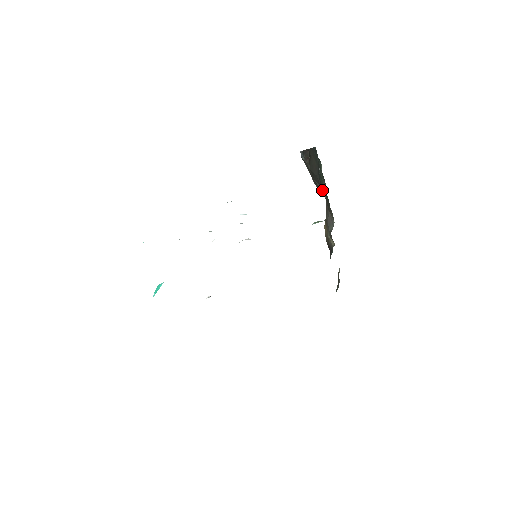
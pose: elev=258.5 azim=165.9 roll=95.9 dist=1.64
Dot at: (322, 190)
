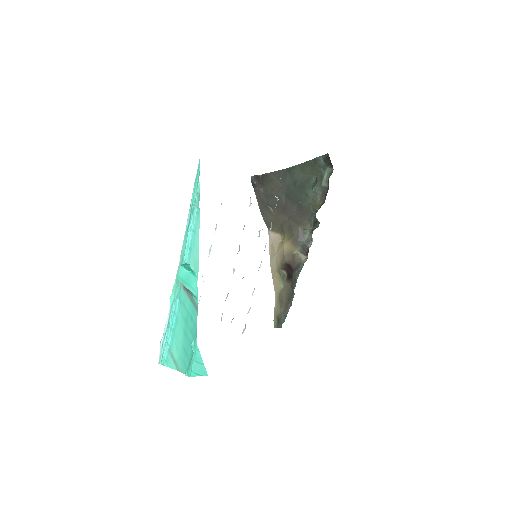
Dot at: (277, 213)
